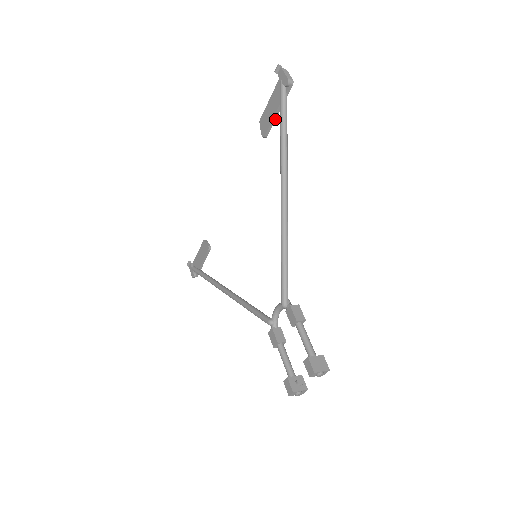
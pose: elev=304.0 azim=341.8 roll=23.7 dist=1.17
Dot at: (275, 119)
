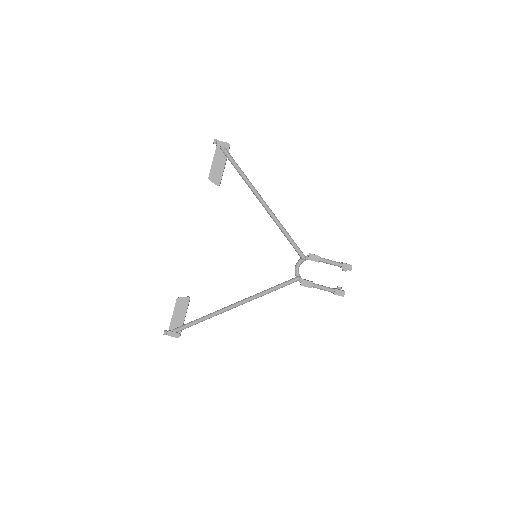
Dot at: (223, 171)
